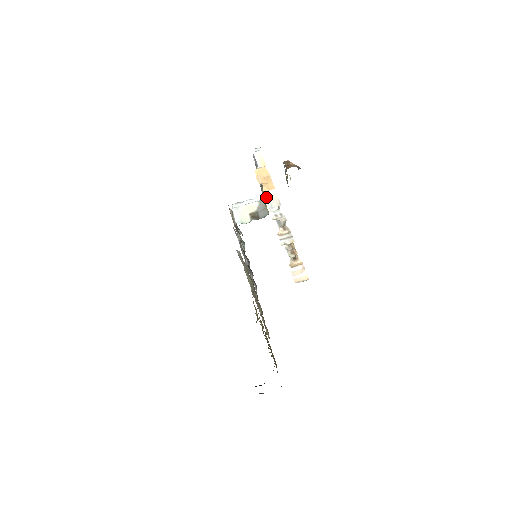
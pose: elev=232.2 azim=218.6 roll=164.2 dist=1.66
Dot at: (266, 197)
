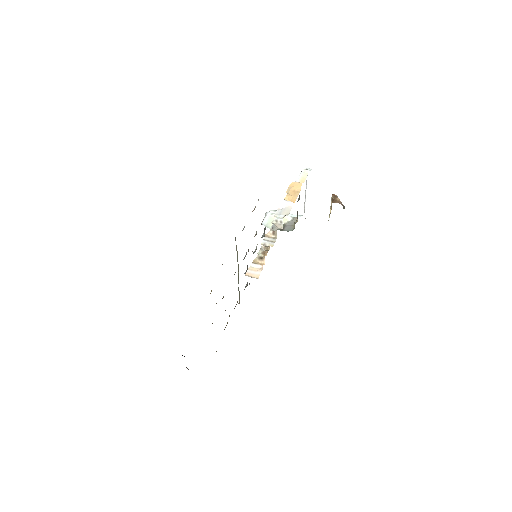
Dot at: (282, 205)
